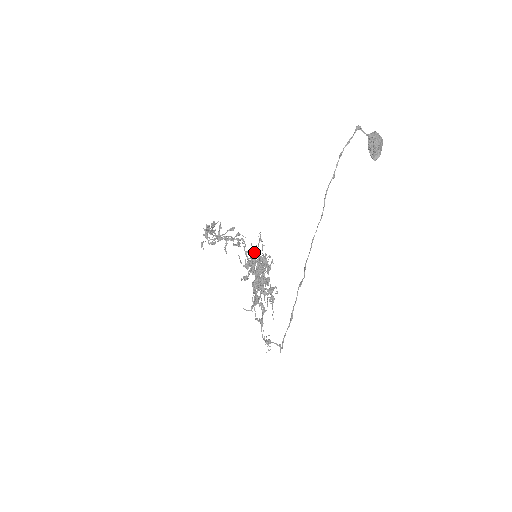
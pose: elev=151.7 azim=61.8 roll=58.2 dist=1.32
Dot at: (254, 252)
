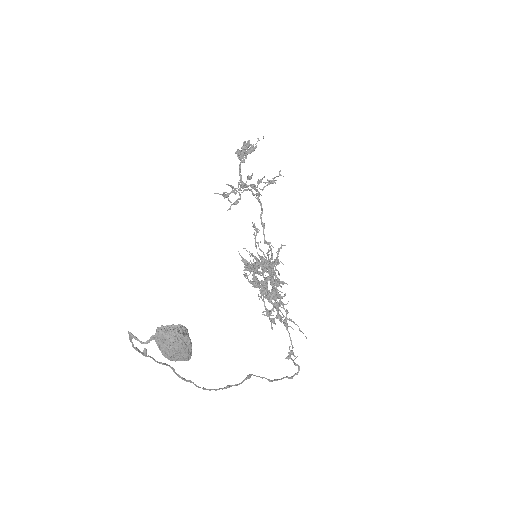
Dot at: (246, 261)
